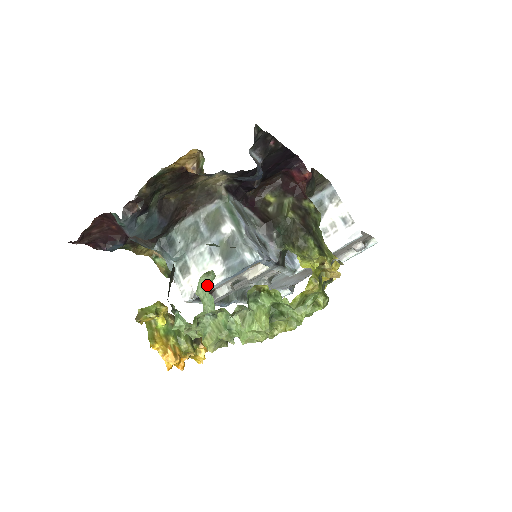
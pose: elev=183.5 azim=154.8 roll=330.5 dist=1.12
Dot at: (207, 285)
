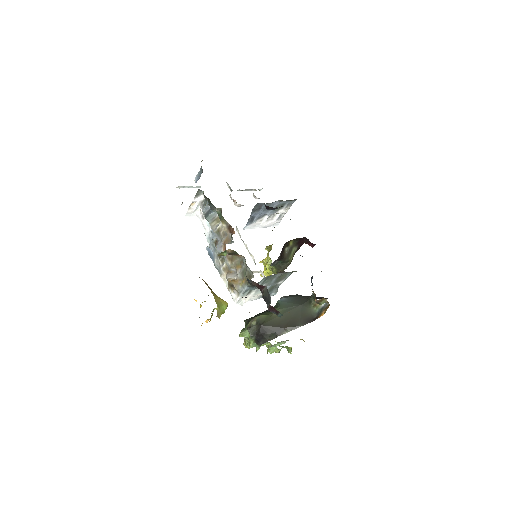
Dot at: (278, 344)
